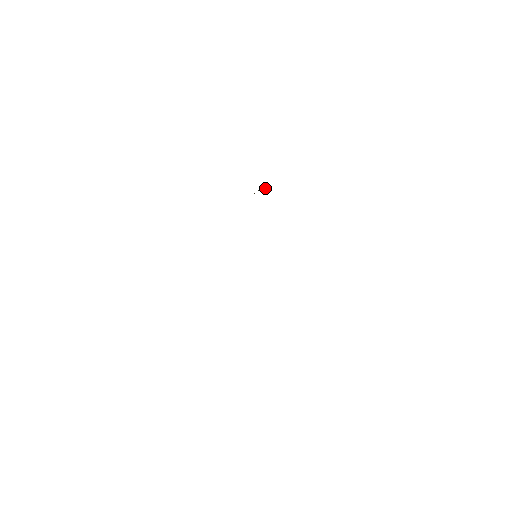
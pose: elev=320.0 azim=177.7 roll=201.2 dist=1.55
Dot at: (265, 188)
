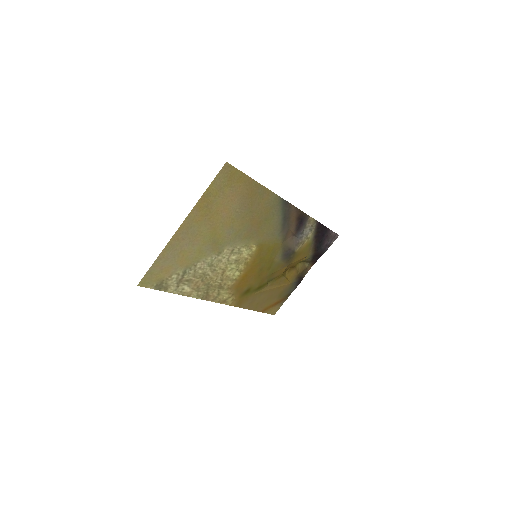
Dot at: (309, 263)
